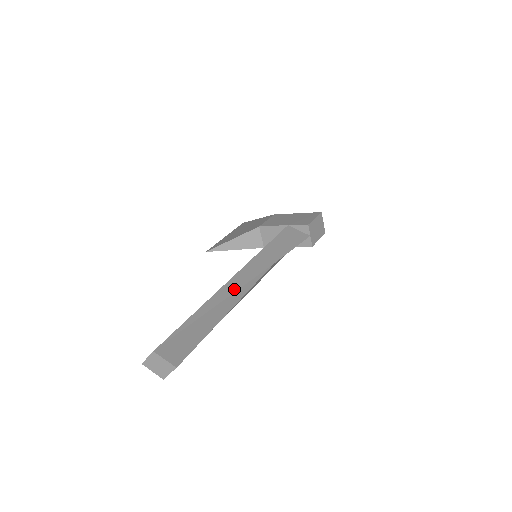
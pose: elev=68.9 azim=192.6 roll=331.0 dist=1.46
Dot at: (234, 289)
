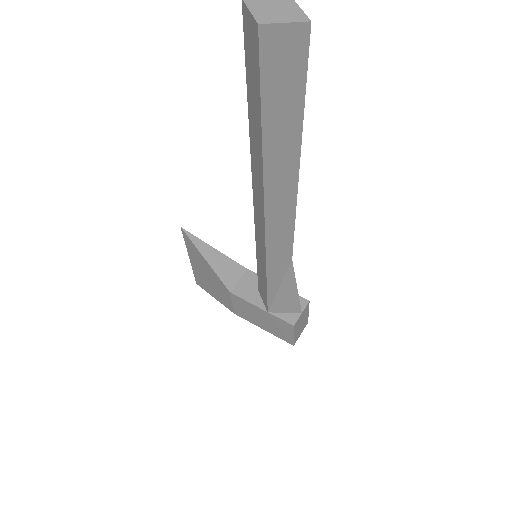
Dot at: occluded
